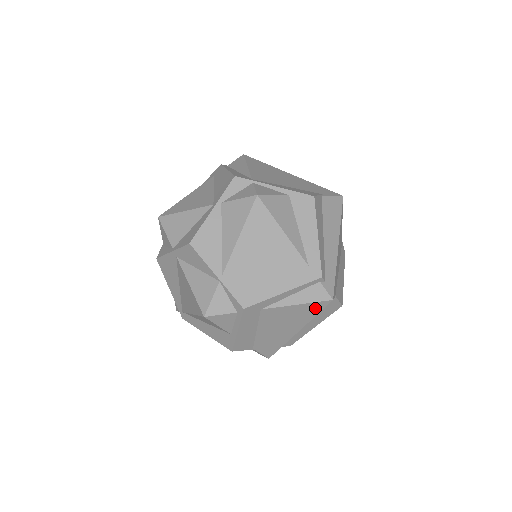
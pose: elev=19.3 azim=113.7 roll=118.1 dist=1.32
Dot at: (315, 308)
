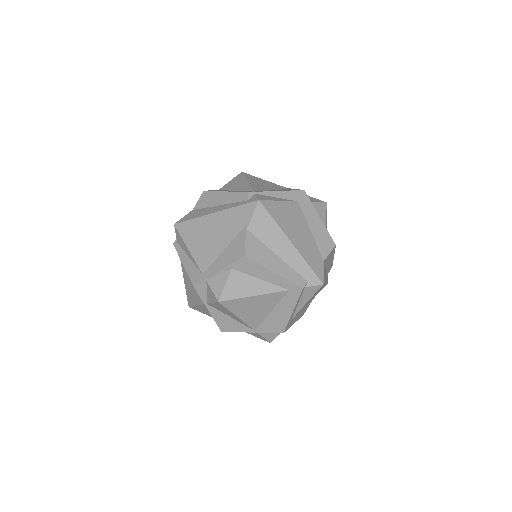
Dot at: (319, 289)
